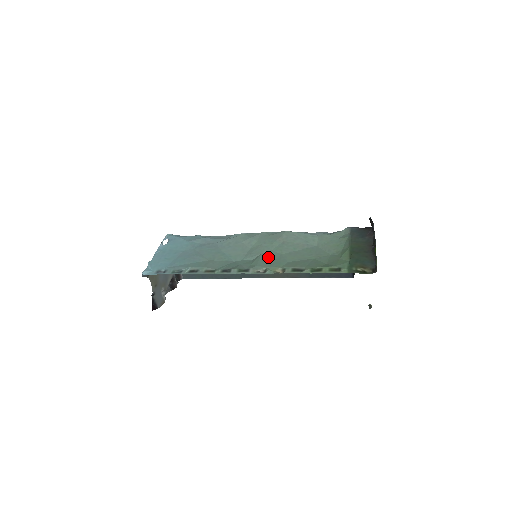
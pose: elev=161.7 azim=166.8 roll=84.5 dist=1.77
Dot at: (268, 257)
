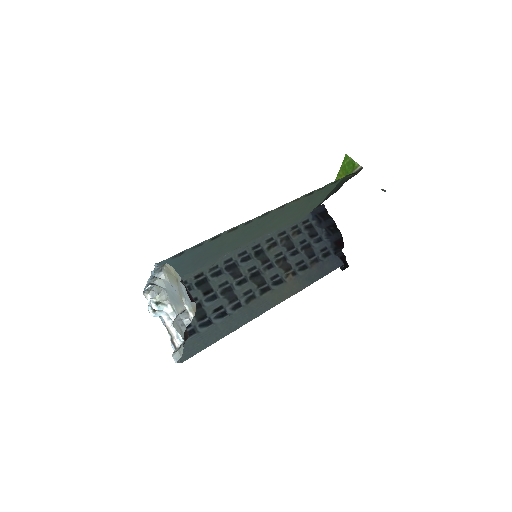
Dot at: (273, 219)
